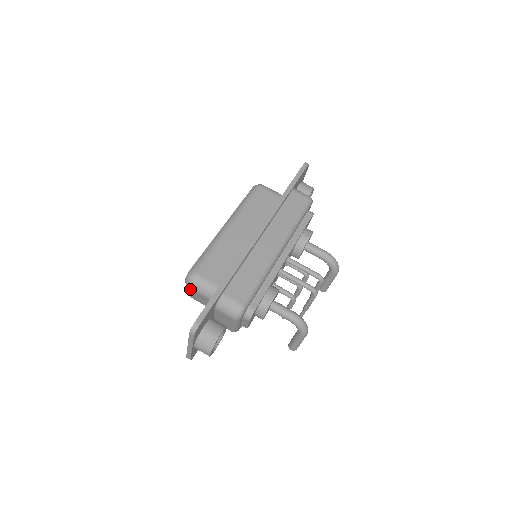
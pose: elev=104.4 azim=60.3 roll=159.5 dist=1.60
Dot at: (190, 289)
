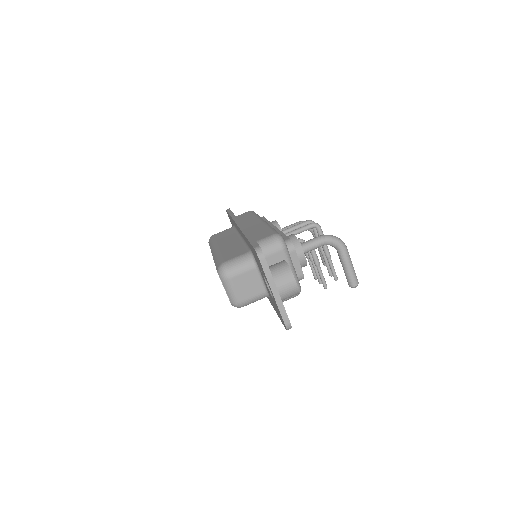
Dot at: (231, 280)
